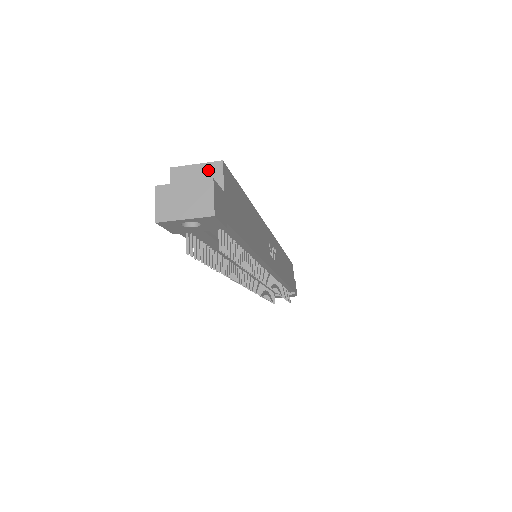
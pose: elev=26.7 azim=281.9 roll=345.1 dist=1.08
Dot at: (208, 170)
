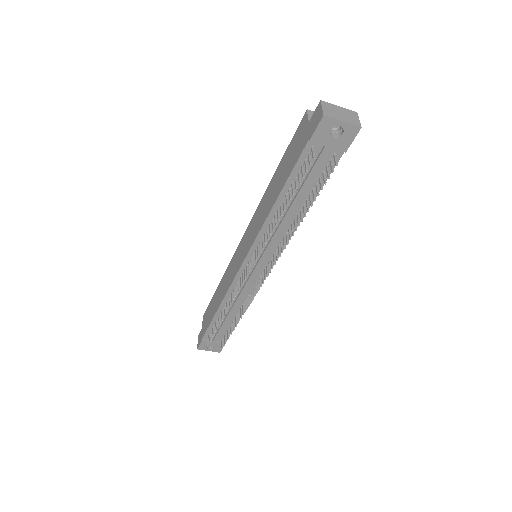
Dot at: occluded
